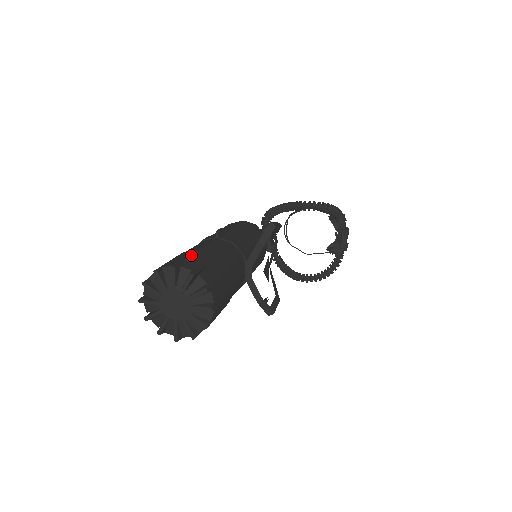
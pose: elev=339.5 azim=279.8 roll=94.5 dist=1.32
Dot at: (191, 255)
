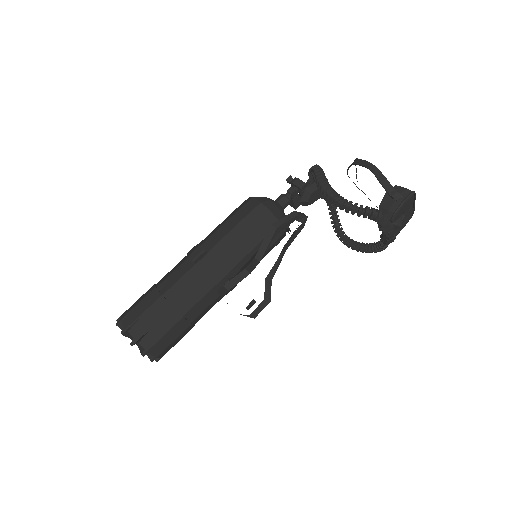
Dot at: (146, 310)
